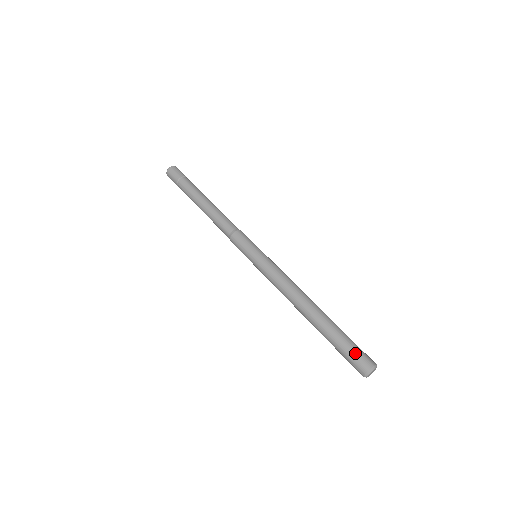
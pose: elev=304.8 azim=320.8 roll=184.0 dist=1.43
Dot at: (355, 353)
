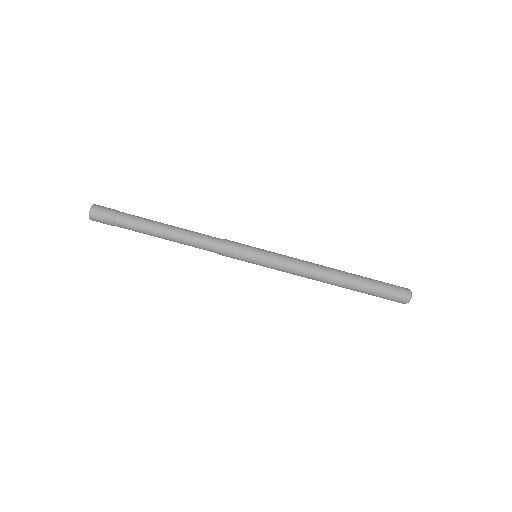
Dot at: (391, 298)
